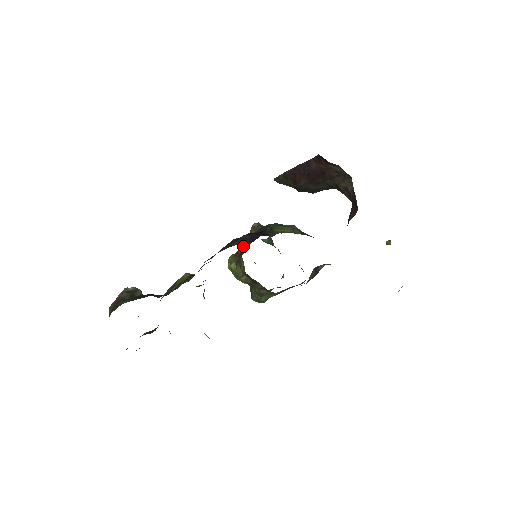
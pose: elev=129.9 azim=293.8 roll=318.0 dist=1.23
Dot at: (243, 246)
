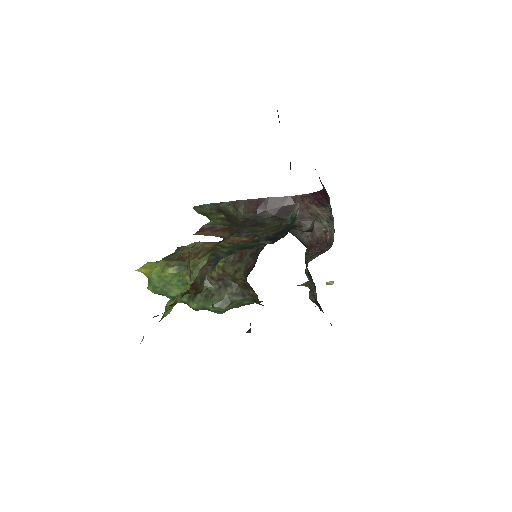
Dot at: (188, 252)
